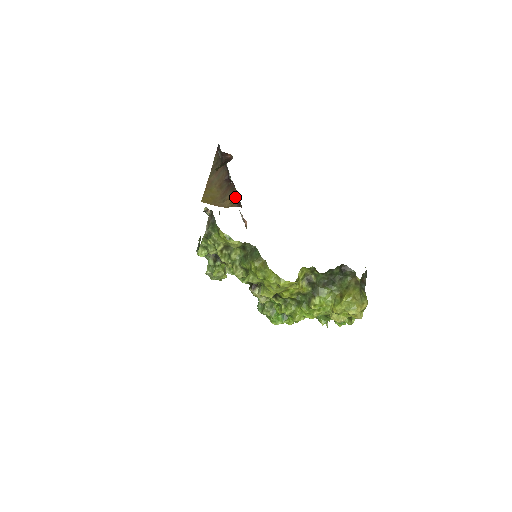
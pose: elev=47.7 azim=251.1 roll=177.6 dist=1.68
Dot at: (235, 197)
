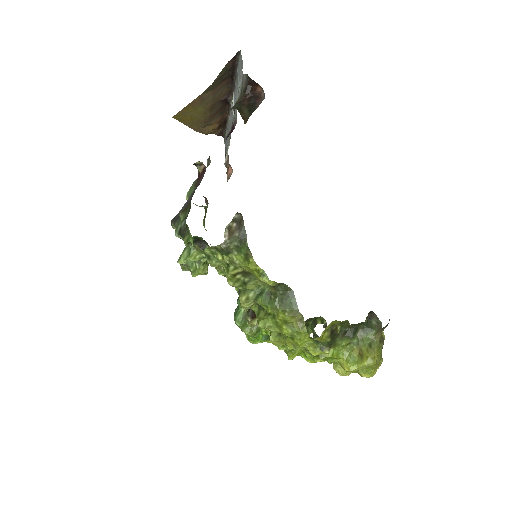
Dot at: (221, 122)
